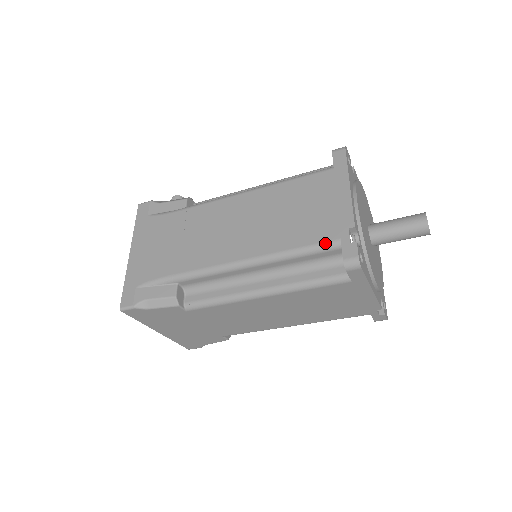
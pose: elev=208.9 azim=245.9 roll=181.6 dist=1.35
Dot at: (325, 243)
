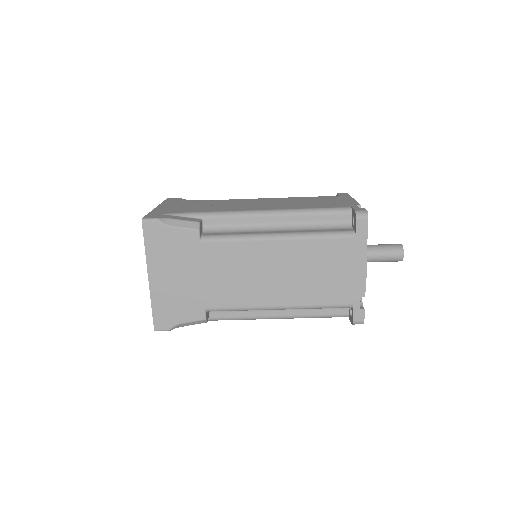
Dot at: (339, 208)
